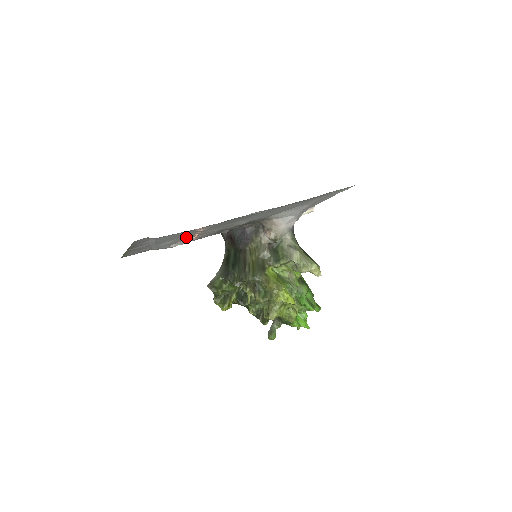
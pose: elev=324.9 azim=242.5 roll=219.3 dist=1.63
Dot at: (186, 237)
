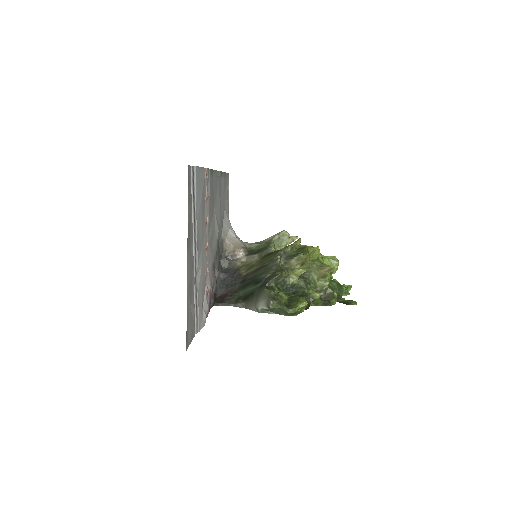
Dot at: (204, 256)
